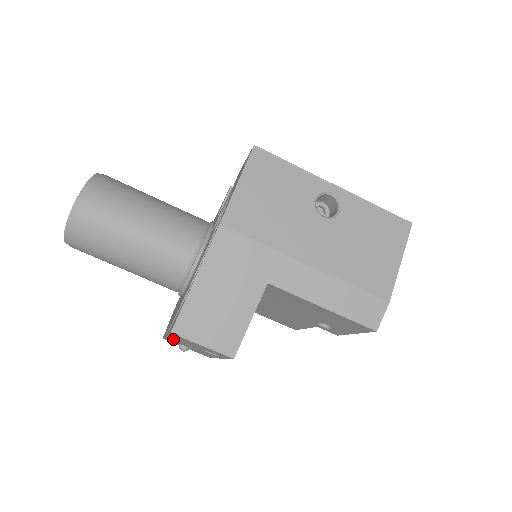
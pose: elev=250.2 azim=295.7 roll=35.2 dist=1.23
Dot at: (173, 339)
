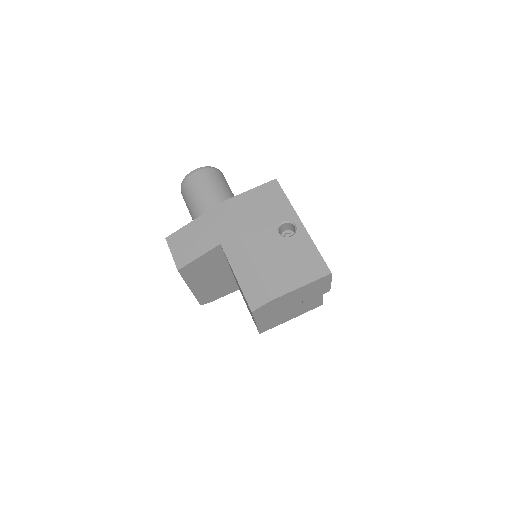
Dot at: occluded
